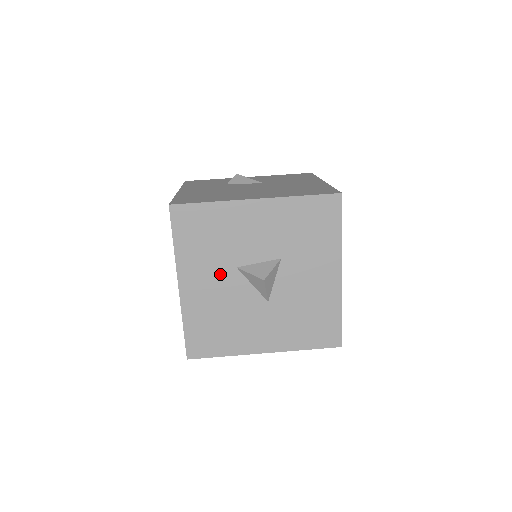
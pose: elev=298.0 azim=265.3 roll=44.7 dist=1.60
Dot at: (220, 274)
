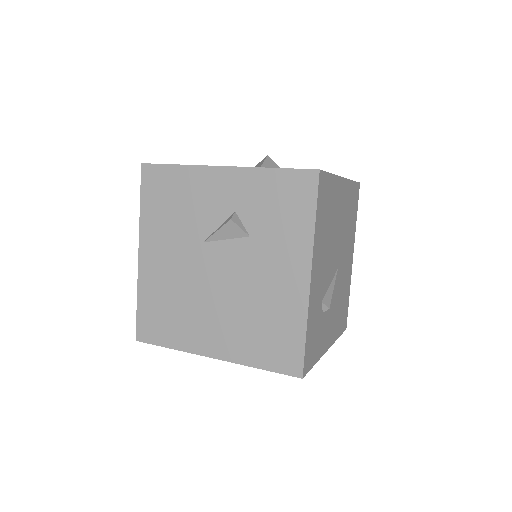
Dot at: occluded
